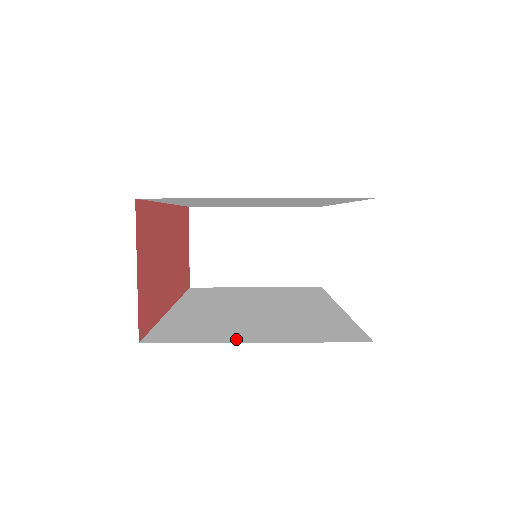
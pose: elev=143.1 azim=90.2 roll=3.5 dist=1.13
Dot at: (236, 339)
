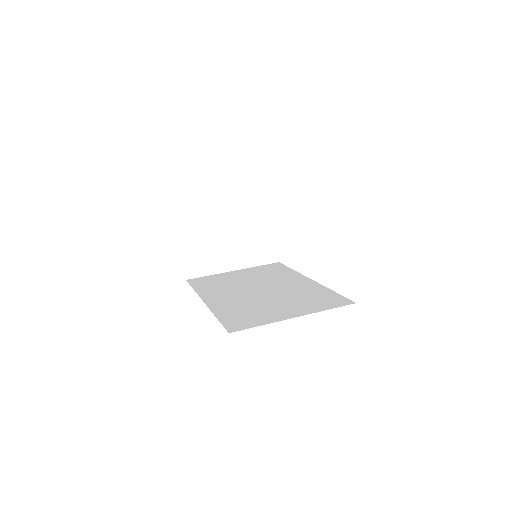
Dot at: (281, 318)
